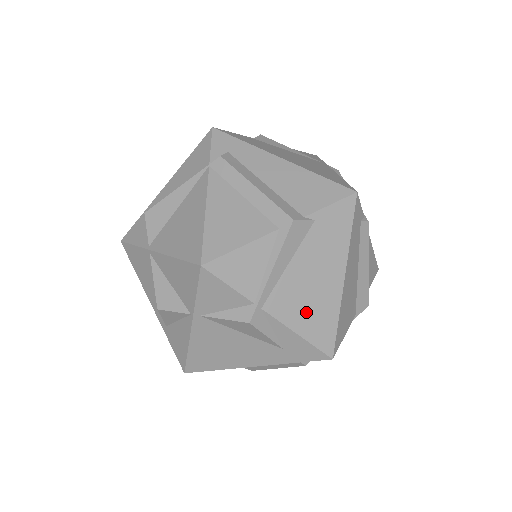
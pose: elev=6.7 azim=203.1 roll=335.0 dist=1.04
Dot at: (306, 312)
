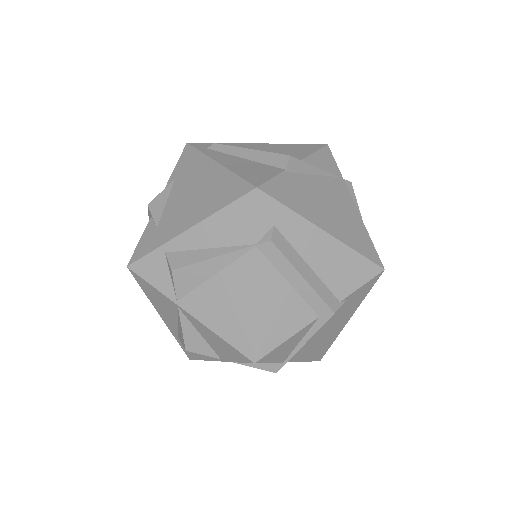
Dot at: (315, 349)
